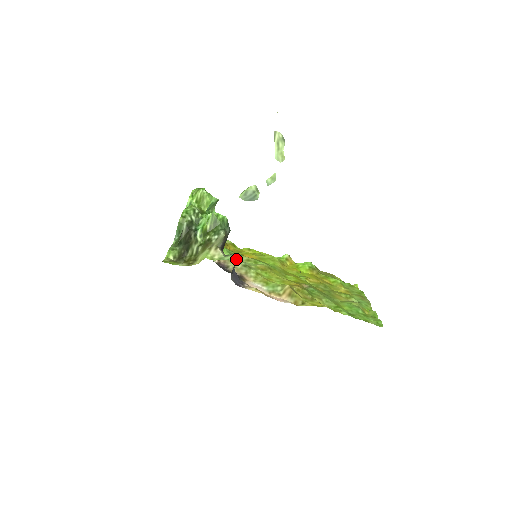
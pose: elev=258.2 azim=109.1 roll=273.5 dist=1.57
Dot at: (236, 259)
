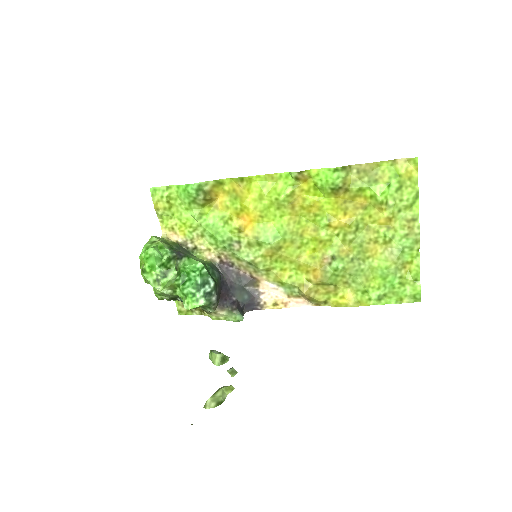
Dot at: (240, 320)
